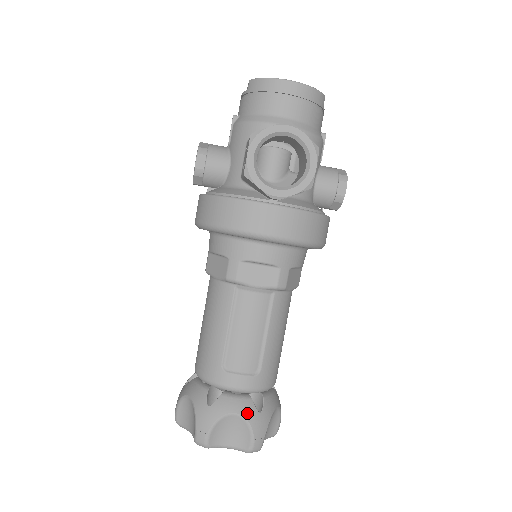
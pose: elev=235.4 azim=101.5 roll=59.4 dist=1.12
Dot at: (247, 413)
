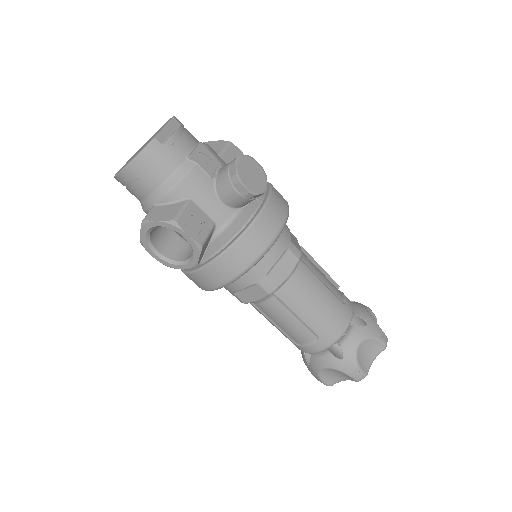
Dot at: (332, 365)
